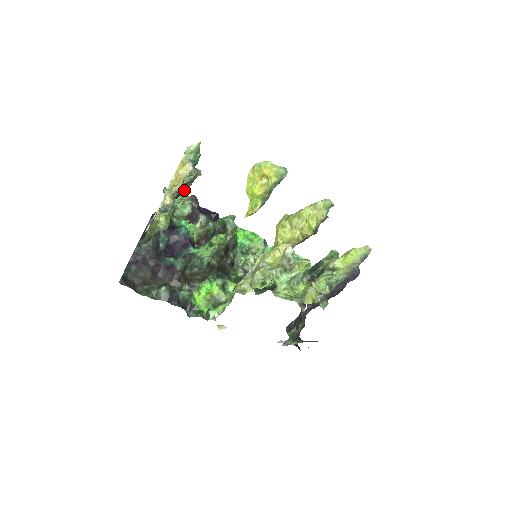
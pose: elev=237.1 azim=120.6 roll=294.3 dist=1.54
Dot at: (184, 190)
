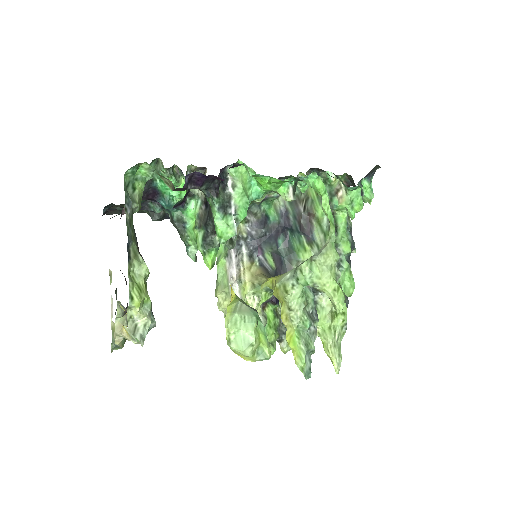
Dot at: occluded
